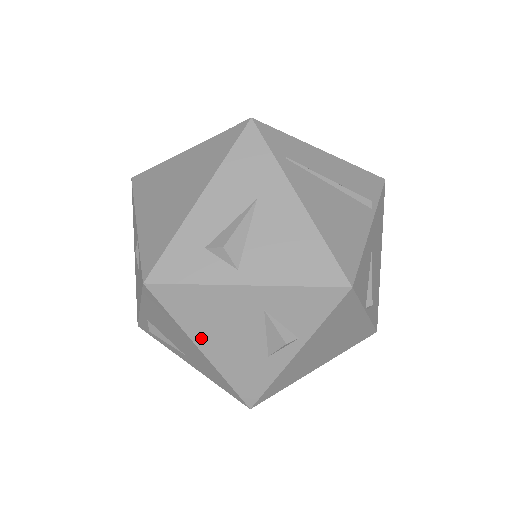
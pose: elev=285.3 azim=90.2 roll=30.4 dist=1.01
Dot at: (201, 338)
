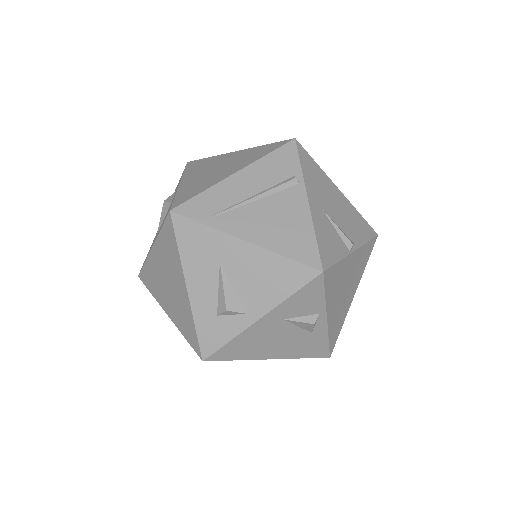
Dot at: (263, 355)
